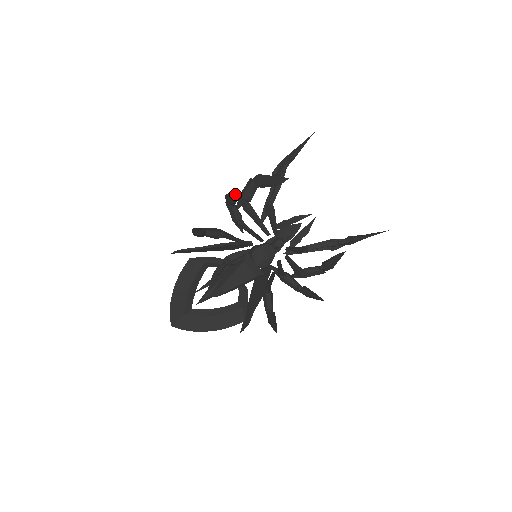
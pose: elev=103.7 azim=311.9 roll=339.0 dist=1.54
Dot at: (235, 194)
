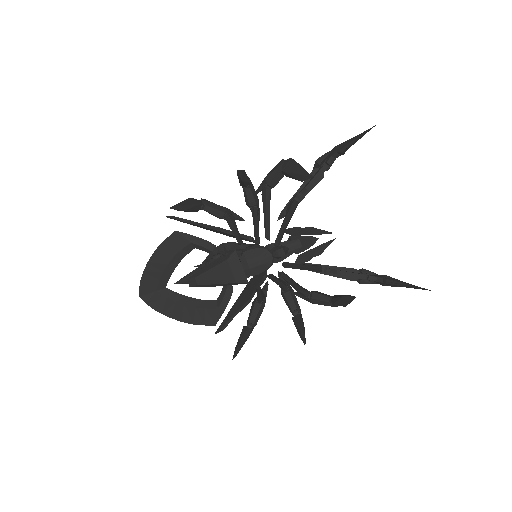
Dot at: (239, 174)
